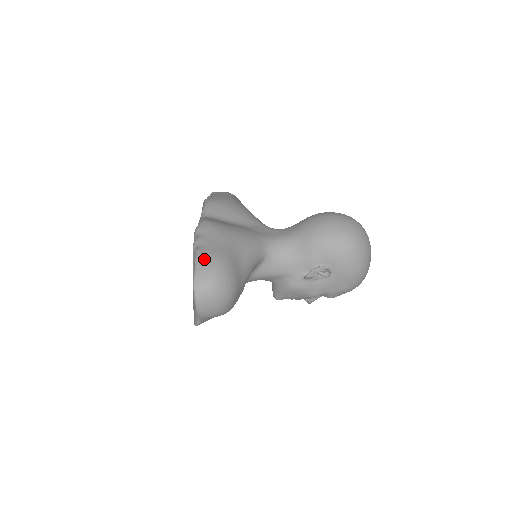
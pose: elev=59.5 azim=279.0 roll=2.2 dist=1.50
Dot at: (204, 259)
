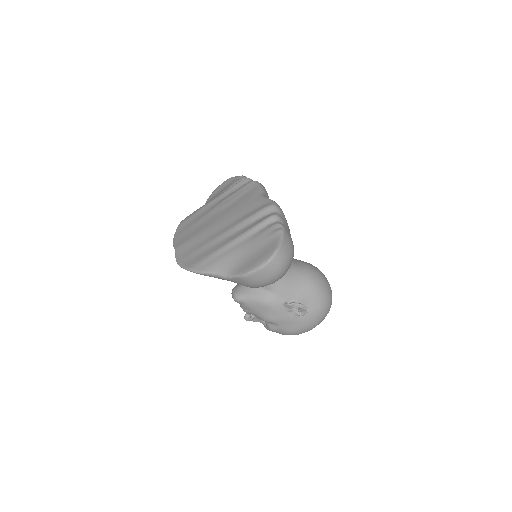
Dot at: (288, 238)
